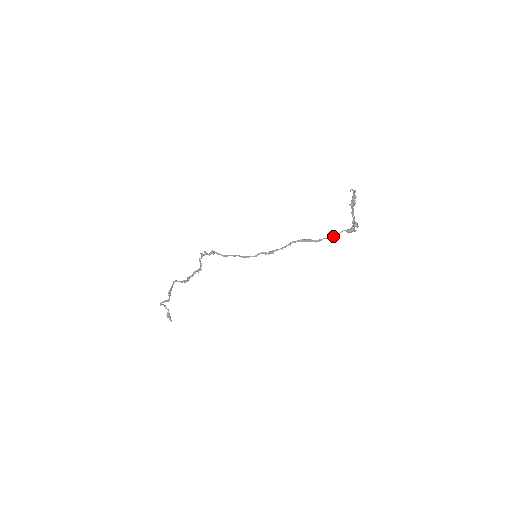
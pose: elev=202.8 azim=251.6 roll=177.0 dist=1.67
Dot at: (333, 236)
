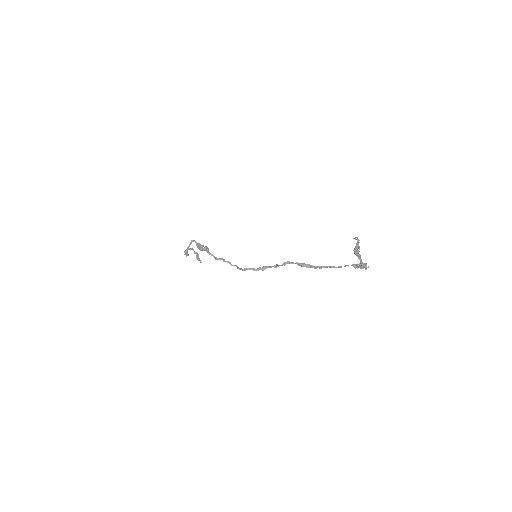
Dot at: (337, 267)
